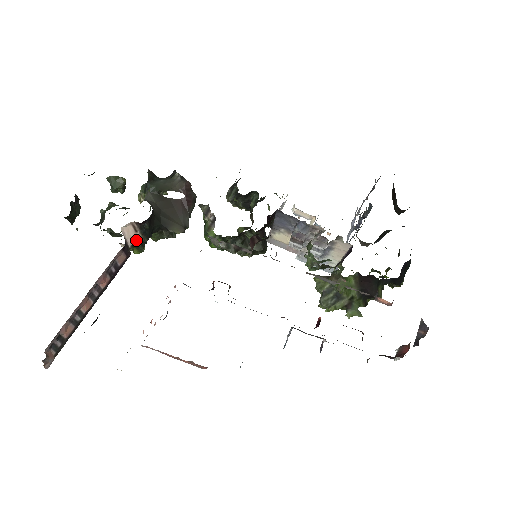
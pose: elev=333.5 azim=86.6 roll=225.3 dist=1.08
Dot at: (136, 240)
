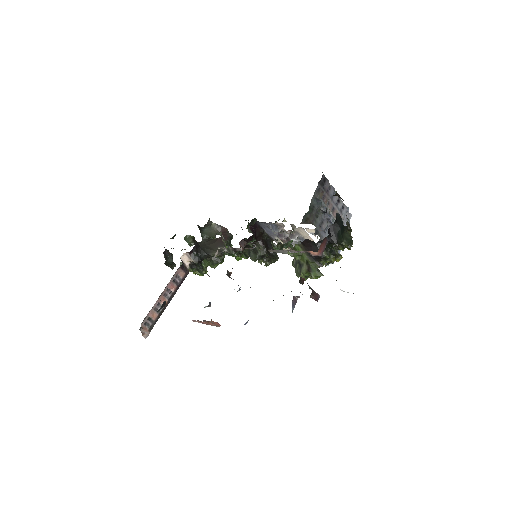
Dot at: (192, 264)
